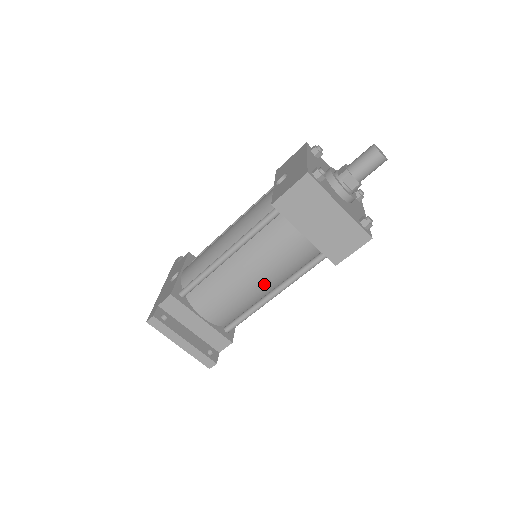
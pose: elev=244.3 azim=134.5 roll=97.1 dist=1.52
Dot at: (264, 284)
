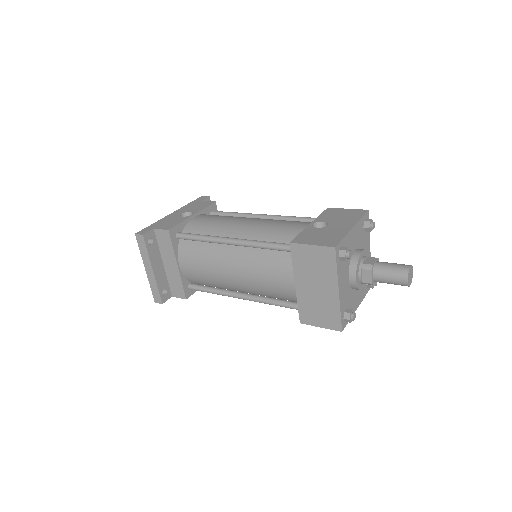
Dot at: (240, 285)
